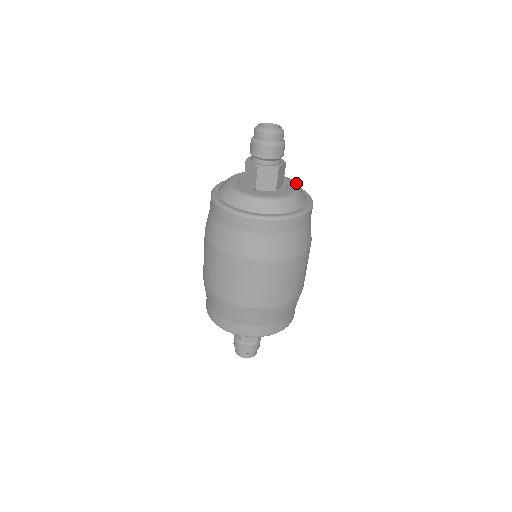
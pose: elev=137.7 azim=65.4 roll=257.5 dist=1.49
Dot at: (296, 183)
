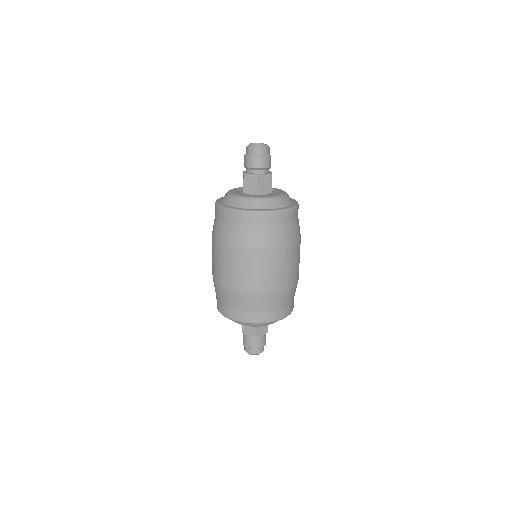
Dot at: occluded
